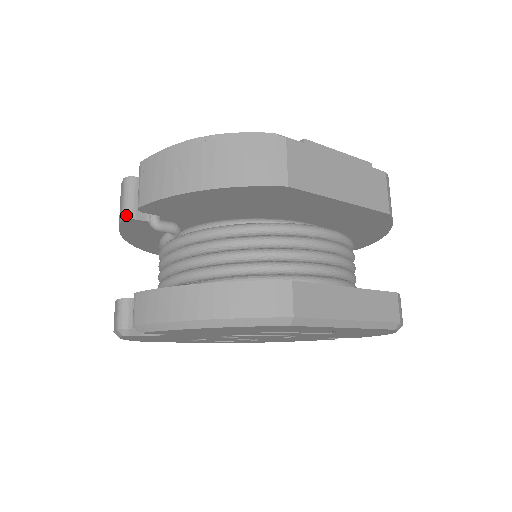
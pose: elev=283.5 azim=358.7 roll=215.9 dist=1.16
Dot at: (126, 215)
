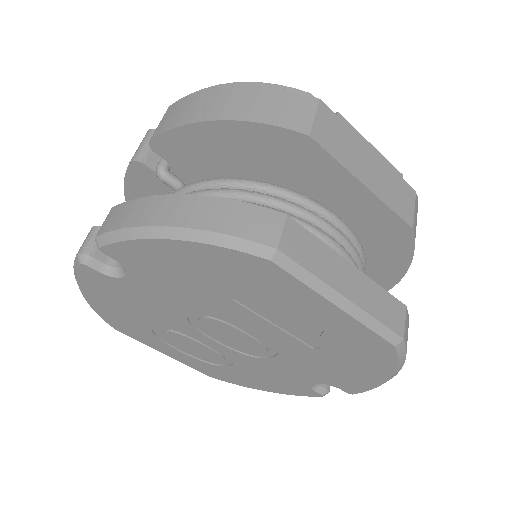
Dot at: (136, 157)
